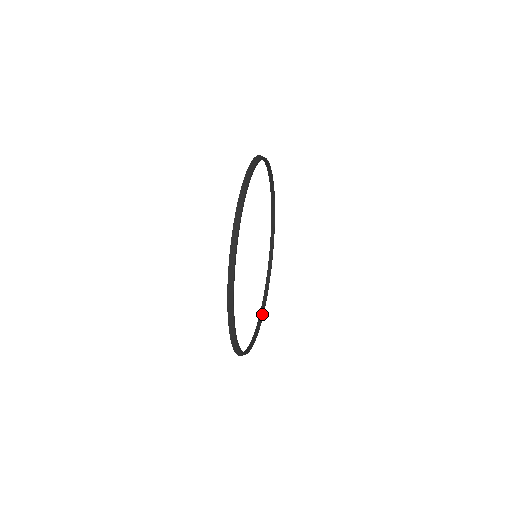
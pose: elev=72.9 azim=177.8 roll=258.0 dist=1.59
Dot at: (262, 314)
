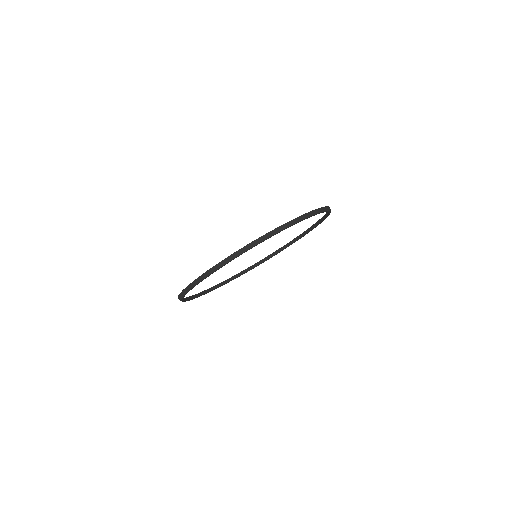
Dot at: (255, 266)
